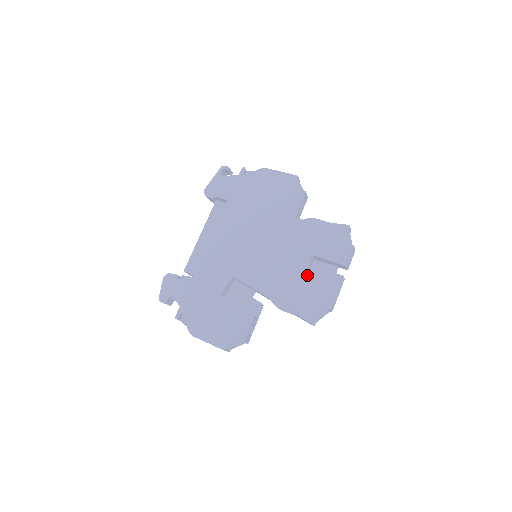
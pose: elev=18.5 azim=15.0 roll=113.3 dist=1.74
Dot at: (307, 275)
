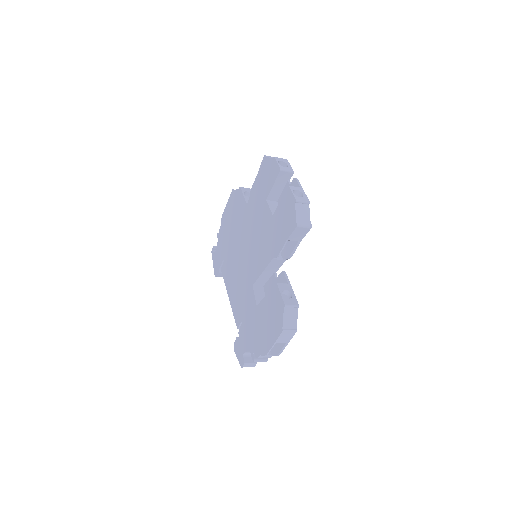
Dot at: occluded
